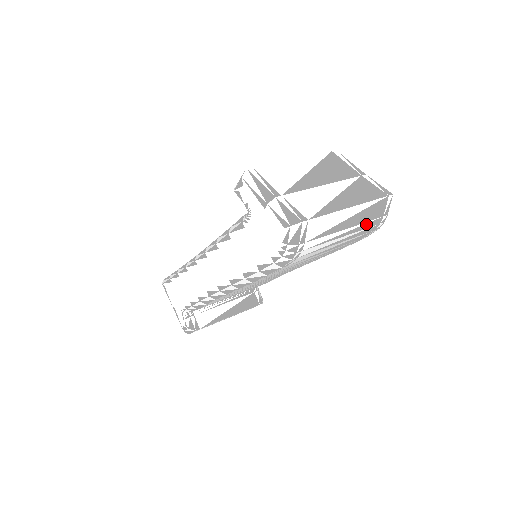
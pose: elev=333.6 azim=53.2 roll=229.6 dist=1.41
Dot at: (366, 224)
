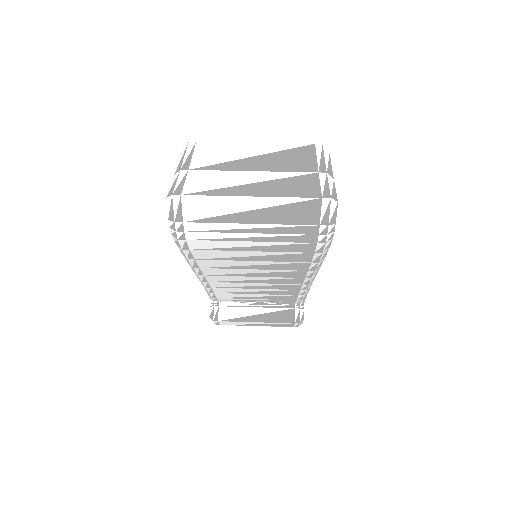
Dot at: (288, 227)
